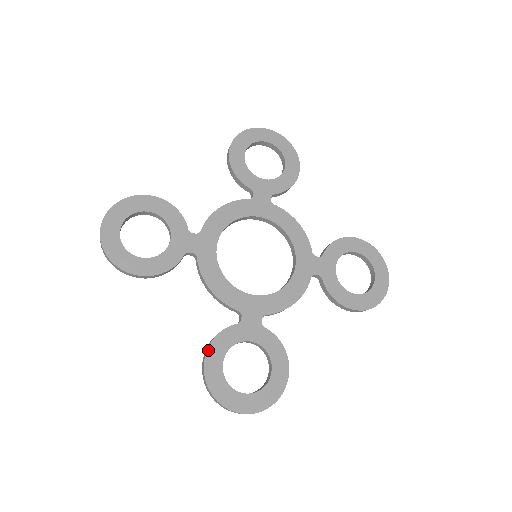
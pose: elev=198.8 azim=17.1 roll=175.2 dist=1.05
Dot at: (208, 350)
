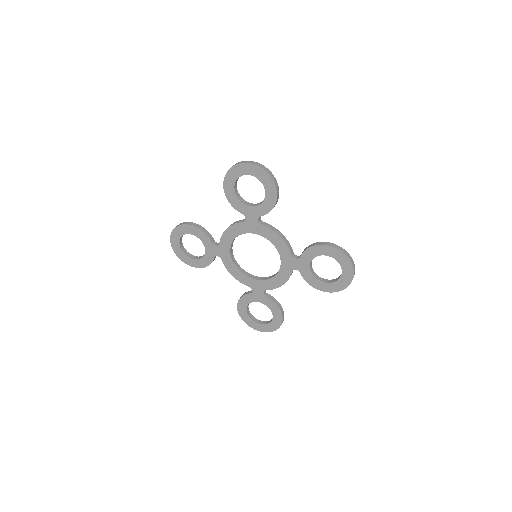
Dot at: (238, 304)
